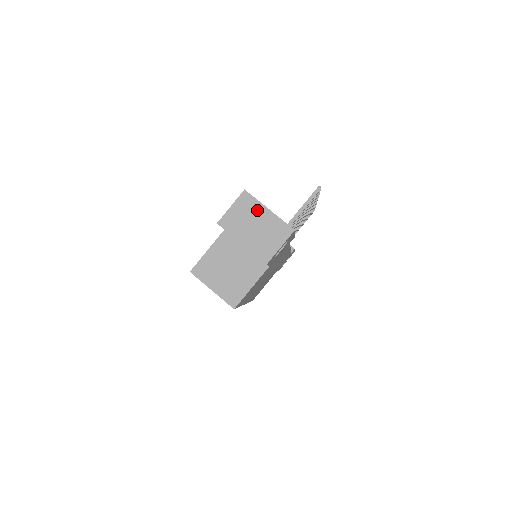
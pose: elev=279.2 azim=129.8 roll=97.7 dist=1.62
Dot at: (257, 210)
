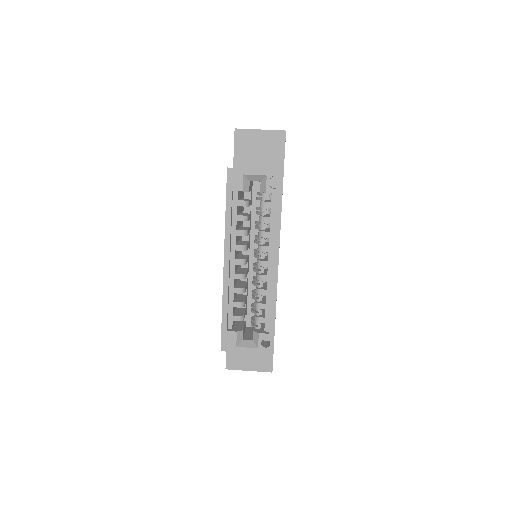
Dot at: occluded
